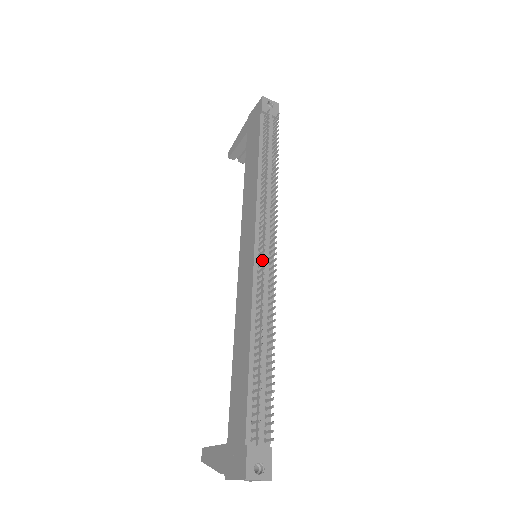
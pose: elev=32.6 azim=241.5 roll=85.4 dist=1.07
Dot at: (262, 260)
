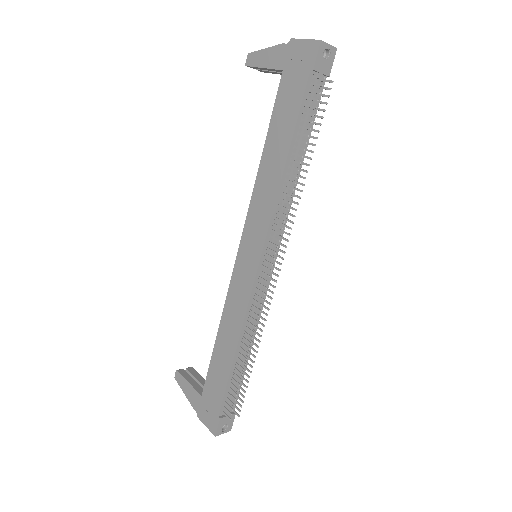
Dot at: (263, 276)
